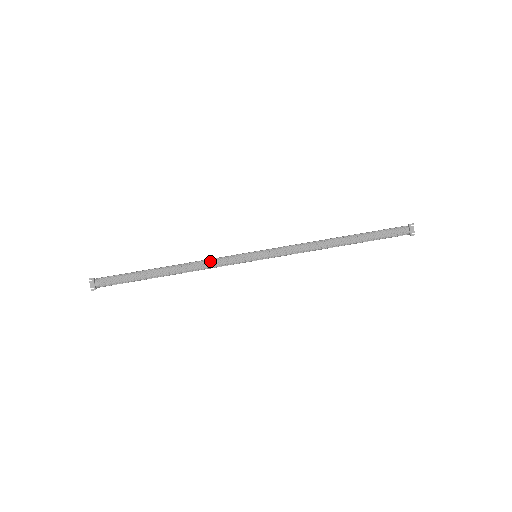
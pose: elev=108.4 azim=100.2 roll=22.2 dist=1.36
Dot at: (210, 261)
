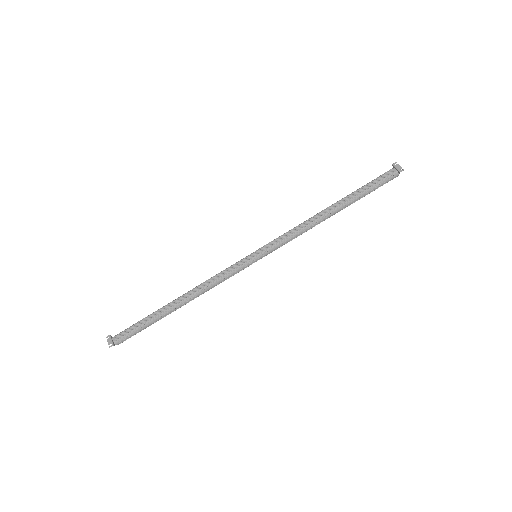
Dot at: (213, 277)
